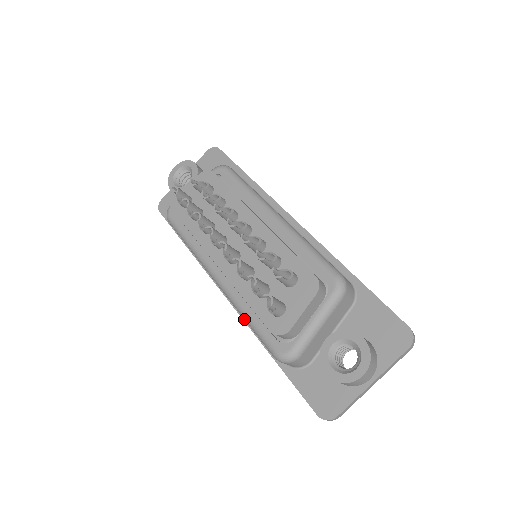
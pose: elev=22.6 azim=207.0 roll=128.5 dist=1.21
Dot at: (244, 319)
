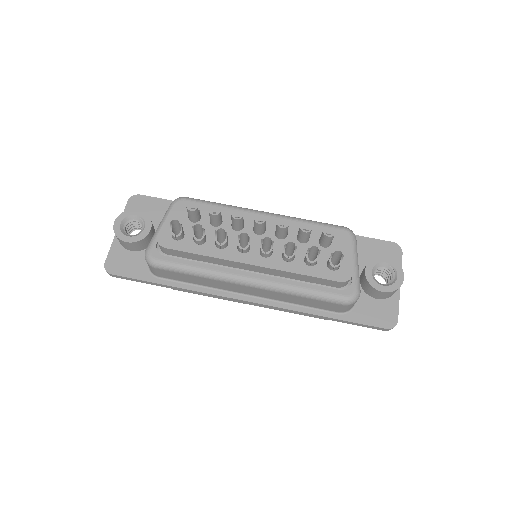
Dot at: (300, 295)
